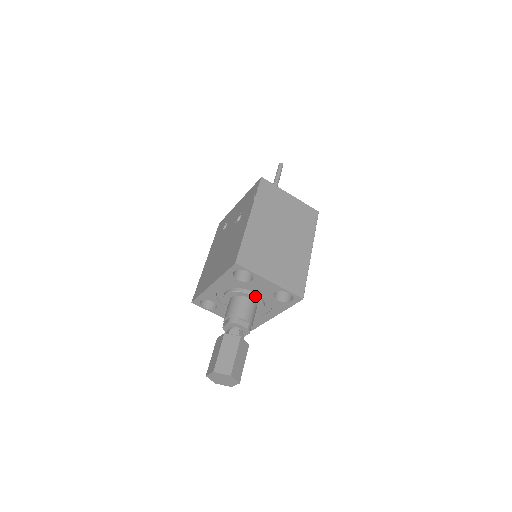
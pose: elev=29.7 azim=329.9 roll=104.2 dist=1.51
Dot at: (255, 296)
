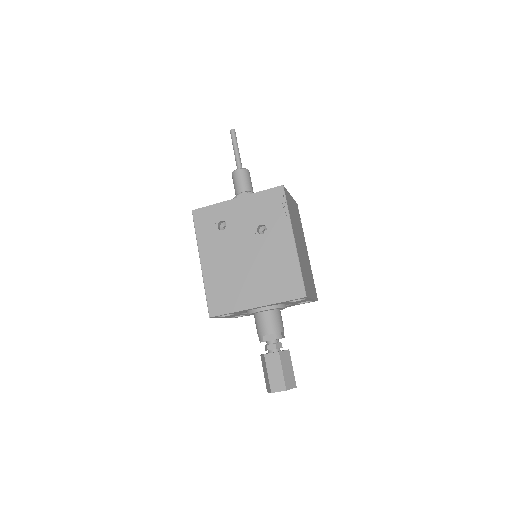
Dot at: (286, 307)
